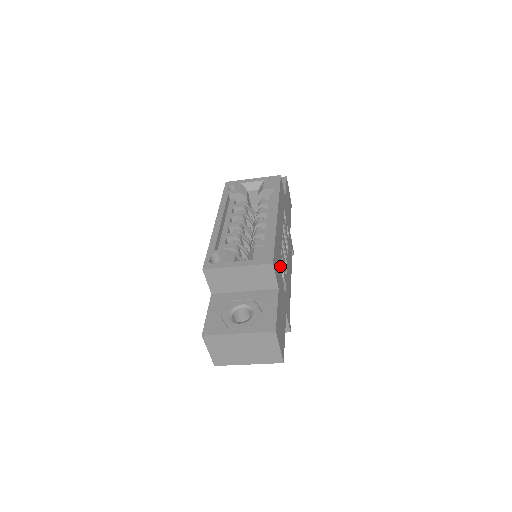
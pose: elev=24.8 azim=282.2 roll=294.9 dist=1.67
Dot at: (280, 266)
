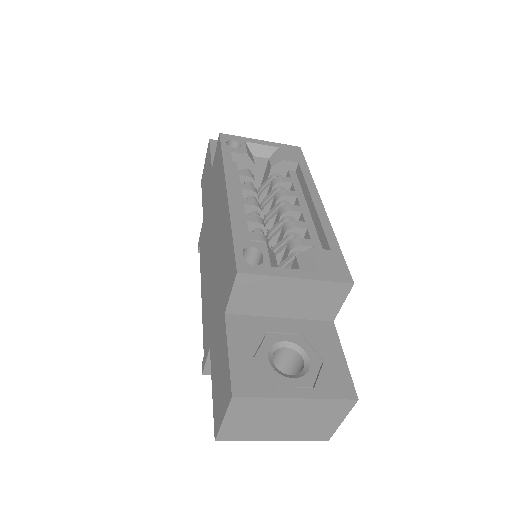
Dot at: occluded
